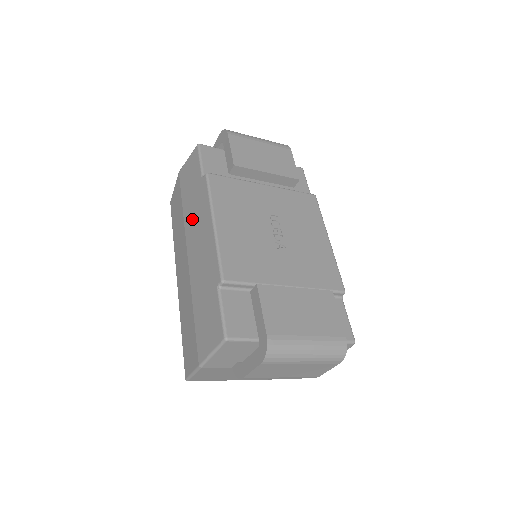
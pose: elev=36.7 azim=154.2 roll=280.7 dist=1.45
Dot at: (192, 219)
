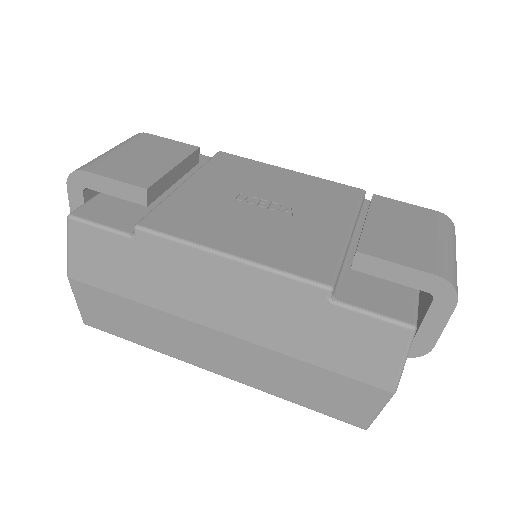
Dot at: (174, 292)
